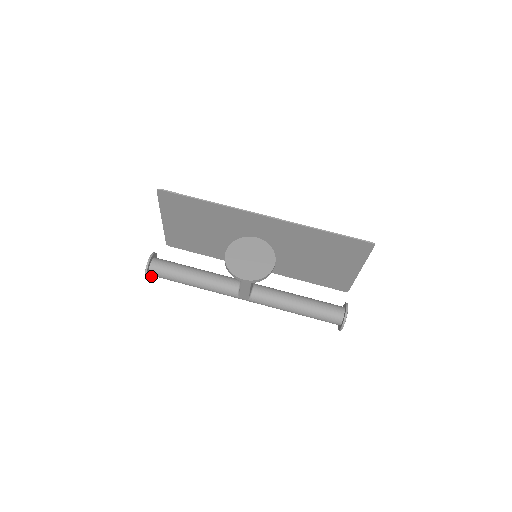
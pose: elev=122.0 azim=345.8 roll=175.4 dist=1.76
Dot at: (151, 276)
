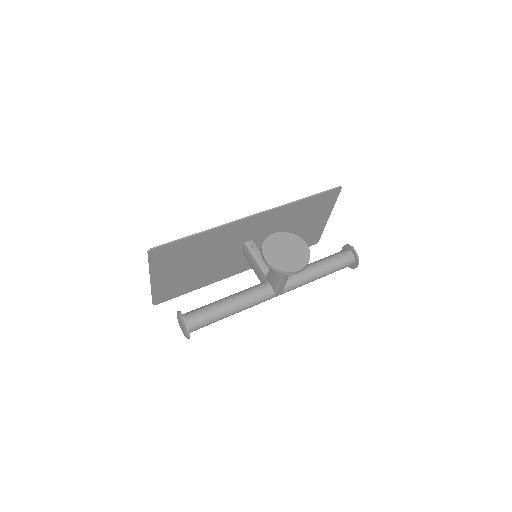
Dot at: occluded
